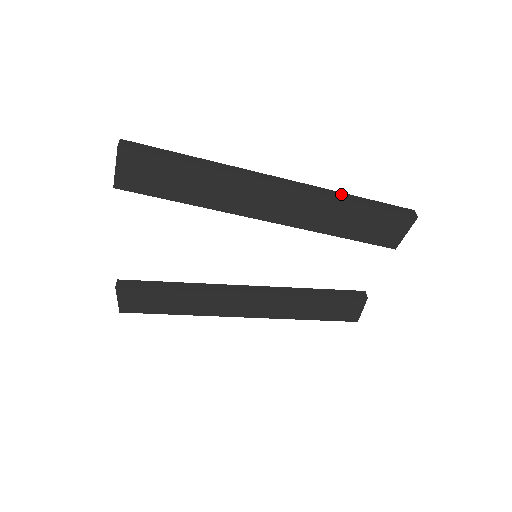
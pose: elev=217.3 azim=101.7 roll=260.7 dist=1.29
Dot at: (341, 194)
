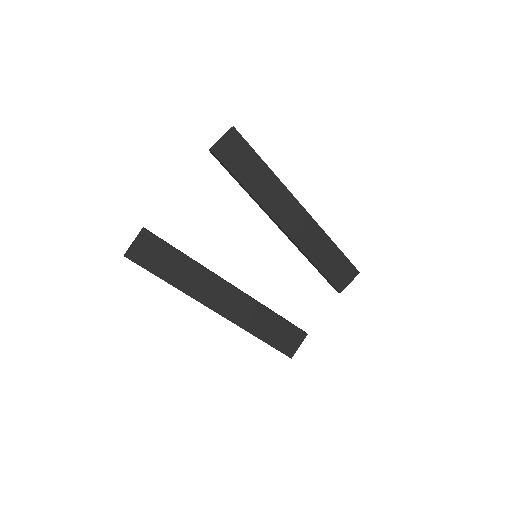
Dot at: occluded
